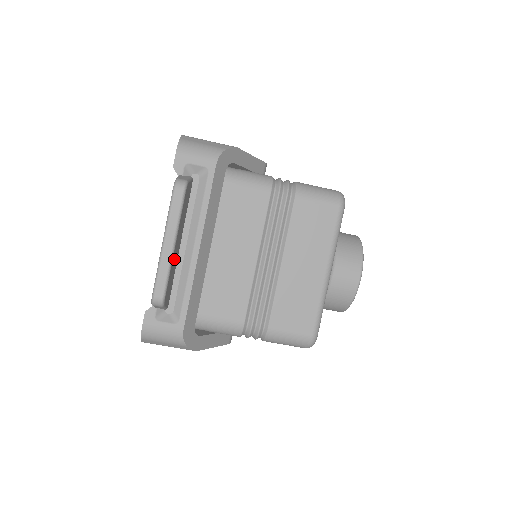
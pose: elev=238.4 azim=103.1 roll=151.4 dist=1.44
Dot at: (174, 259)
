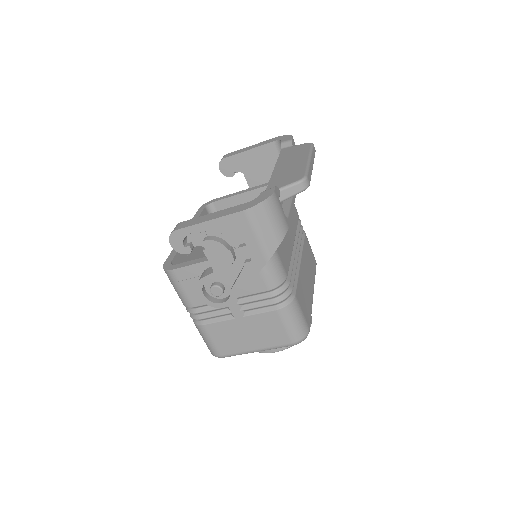
Dot at: occluded
